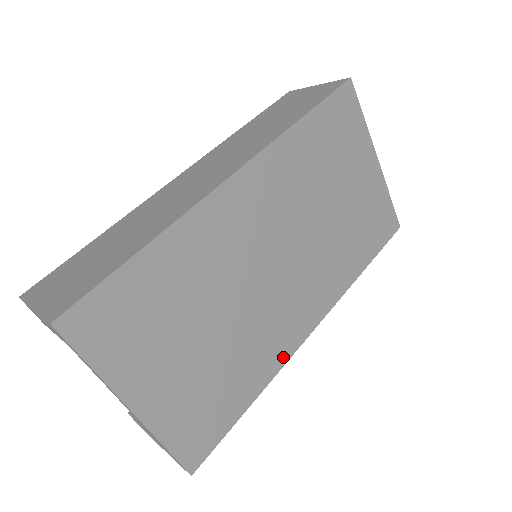
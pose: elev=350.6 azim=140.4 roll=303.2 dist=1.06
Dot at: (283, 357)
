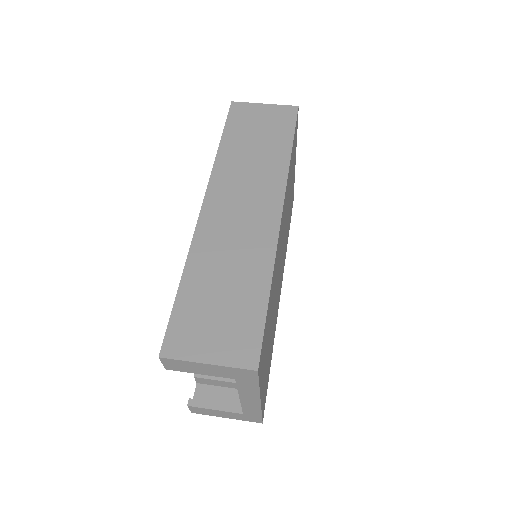
Dot at: (276, 322)
